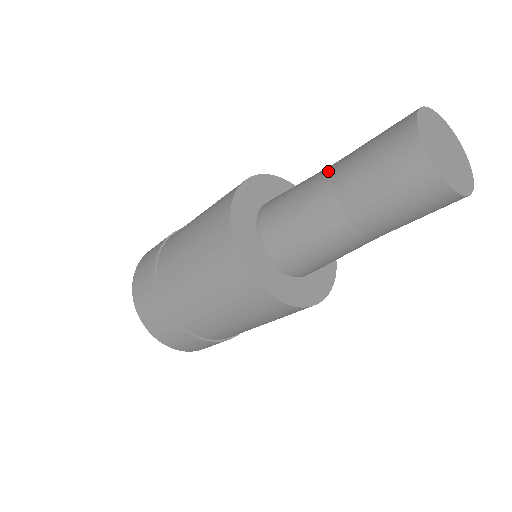
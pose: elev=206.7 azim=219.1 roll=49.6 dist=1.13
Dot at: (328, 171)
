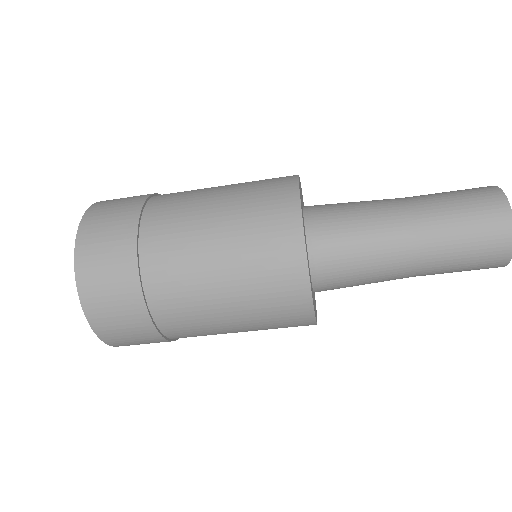
Dot at: (404, 209)
